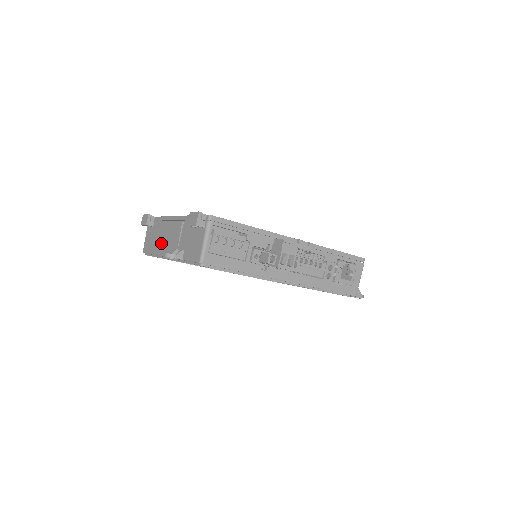
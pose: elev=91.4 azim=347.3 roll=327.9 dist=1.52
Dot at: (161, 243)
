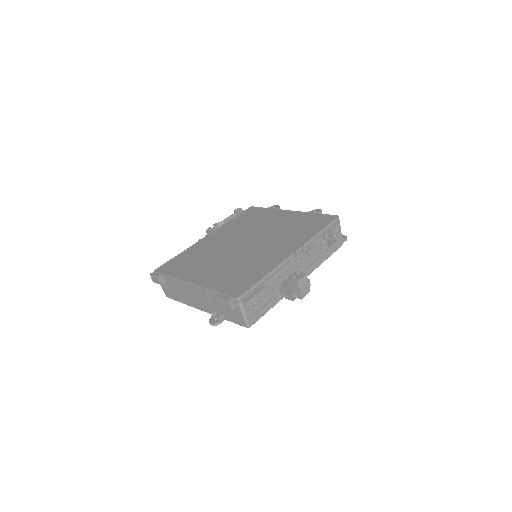
Dot at: (188, 299)
